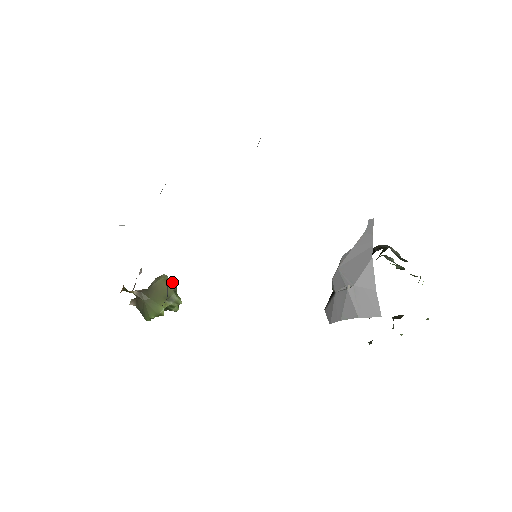
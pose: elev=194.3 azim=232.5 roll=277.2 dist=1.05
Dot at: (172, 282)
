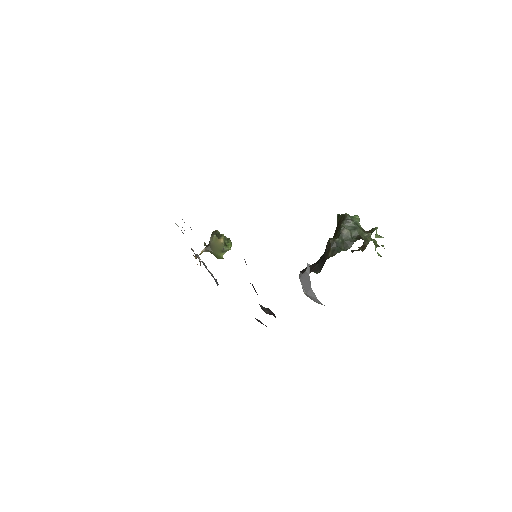
Dot at: (220, 241)
